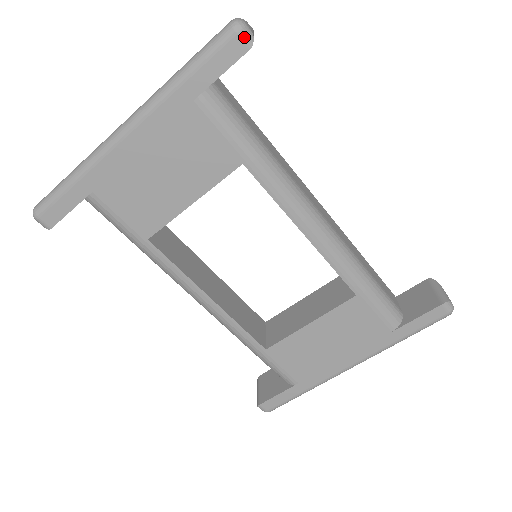
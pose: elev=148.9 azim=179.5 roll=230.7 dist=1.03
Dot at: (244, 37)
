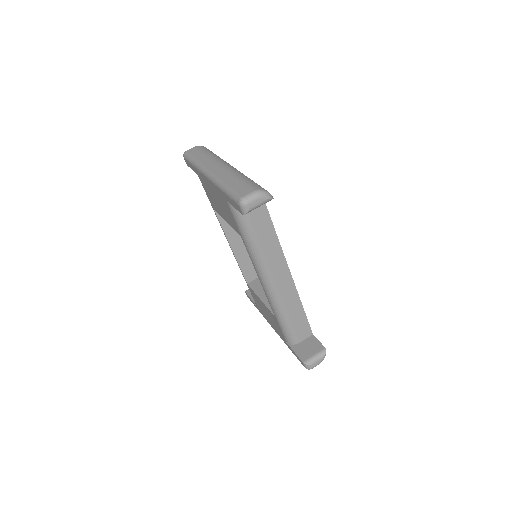
Dot at: (241, 209)
